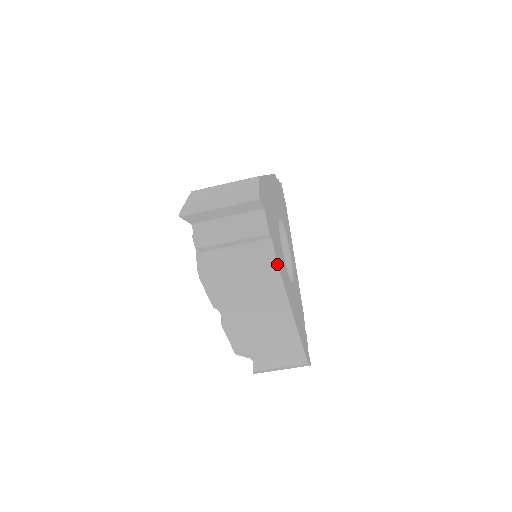
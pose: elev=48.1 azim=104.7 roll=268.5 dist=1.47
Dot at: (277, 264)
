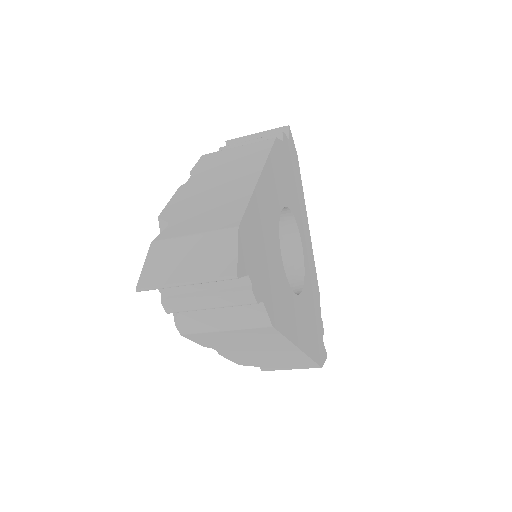
Dot at: (272, 326)
